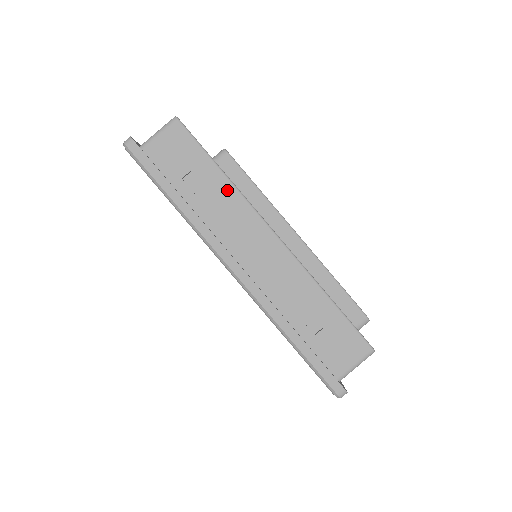
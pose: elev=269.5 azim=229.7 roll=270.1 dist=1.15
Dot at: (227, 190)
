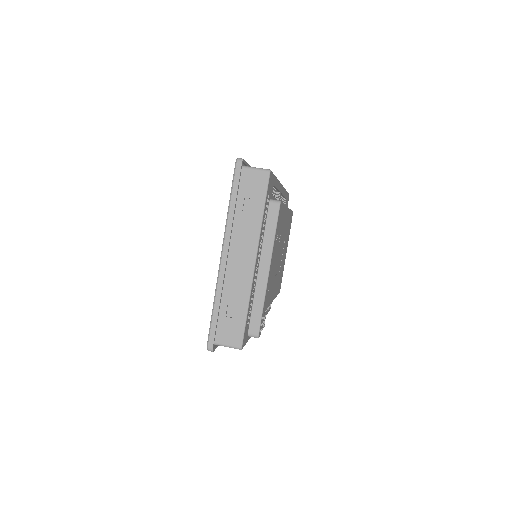
Dot at: (257, 222)
